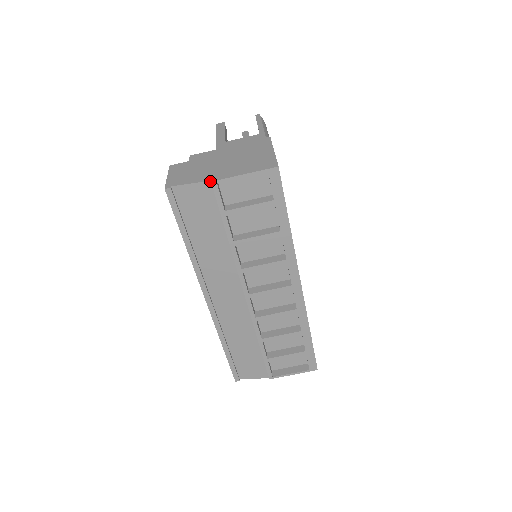
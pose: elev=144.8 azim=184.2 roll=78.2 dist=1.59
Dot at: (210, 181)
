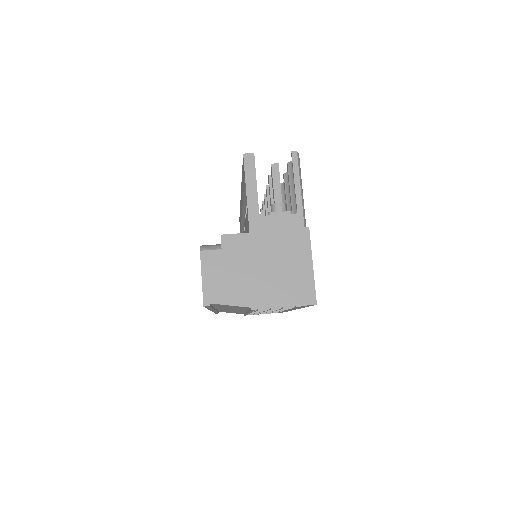
Dot at: (250, 307)
